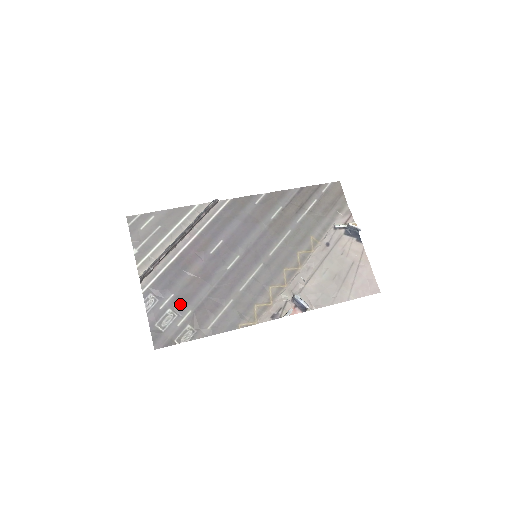
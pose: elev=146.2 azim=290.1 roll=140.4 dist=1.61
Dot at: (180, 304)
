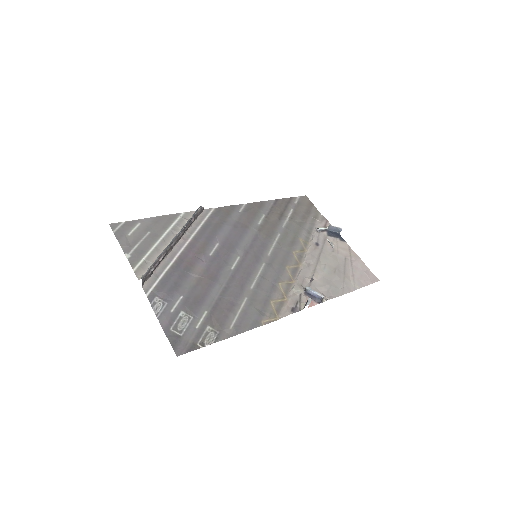
Dot at: (193, 305)
